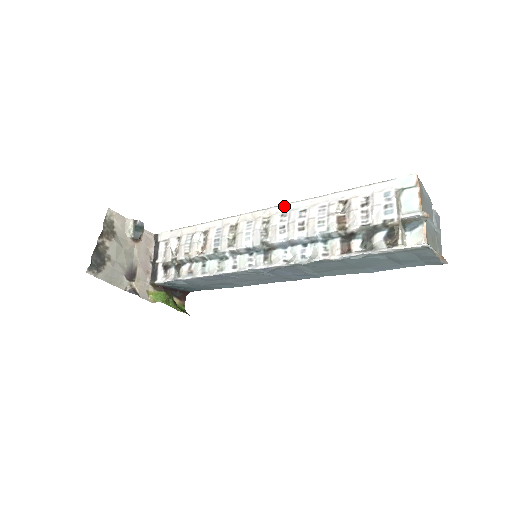
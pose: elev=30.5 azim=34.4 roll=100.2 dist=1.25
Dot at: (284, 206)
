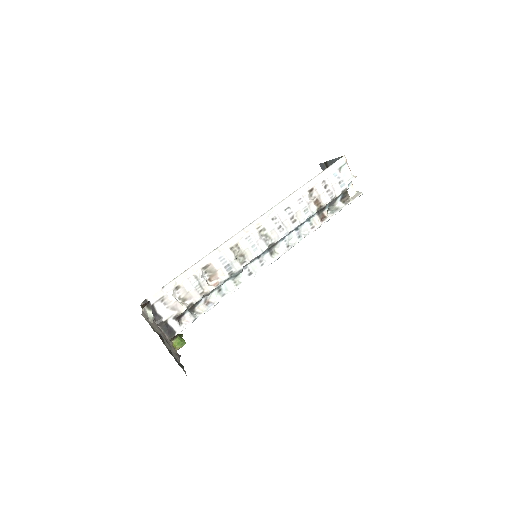
Dot at: (269, 212)
